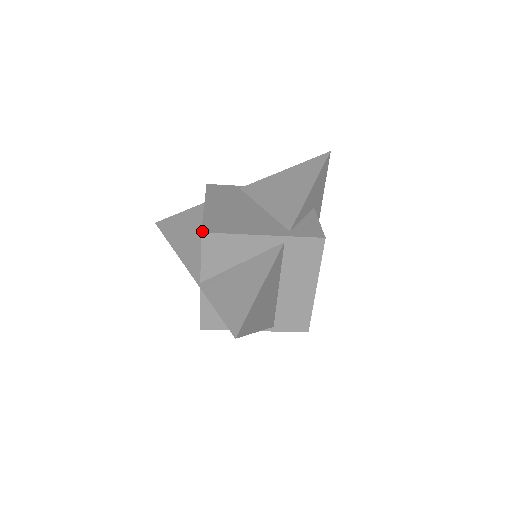
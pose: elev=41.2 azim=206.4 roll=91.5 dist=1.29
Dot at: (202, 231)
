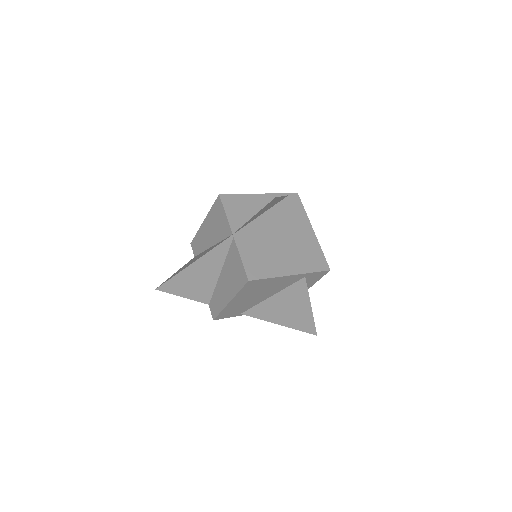
Dot at: (219, 195)
